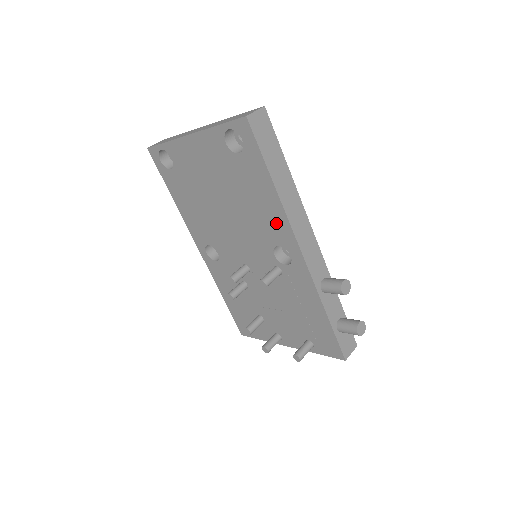
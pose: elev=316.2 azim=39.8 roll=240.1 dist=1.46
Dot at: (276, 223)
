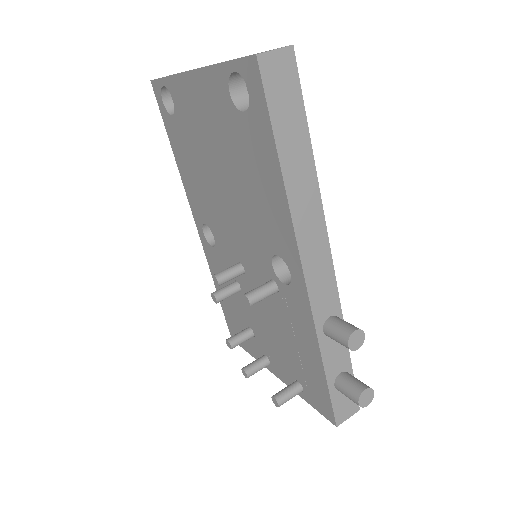
Dot at: (278, 225)
